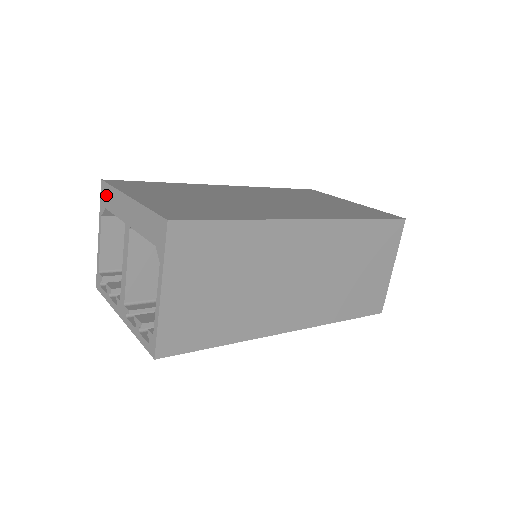
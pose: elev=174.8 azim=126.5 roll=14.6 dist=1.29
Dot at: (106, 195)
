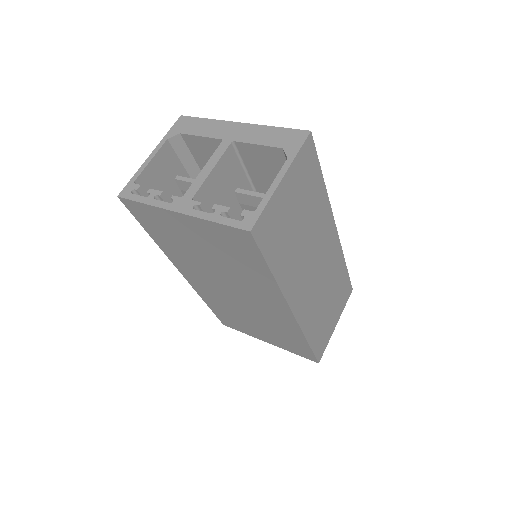
Dot at: (188, 124)
